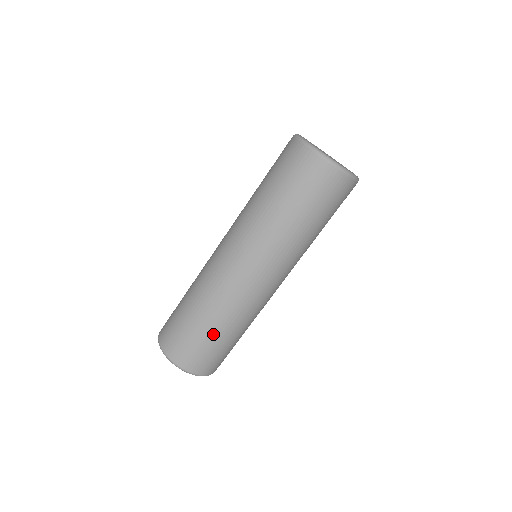
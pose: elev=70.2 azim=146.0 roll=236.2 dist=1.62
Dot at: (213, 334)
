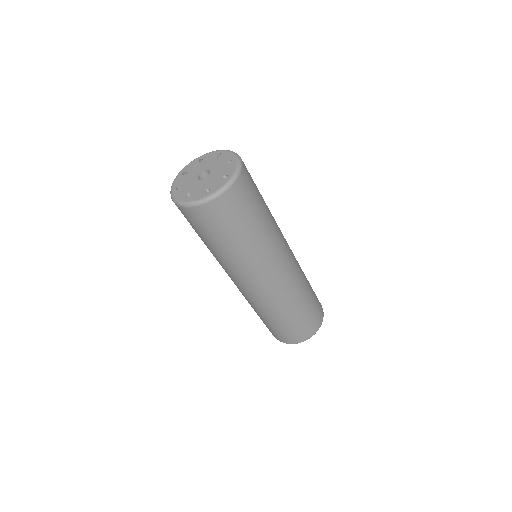
Dot at: (275, 323)
